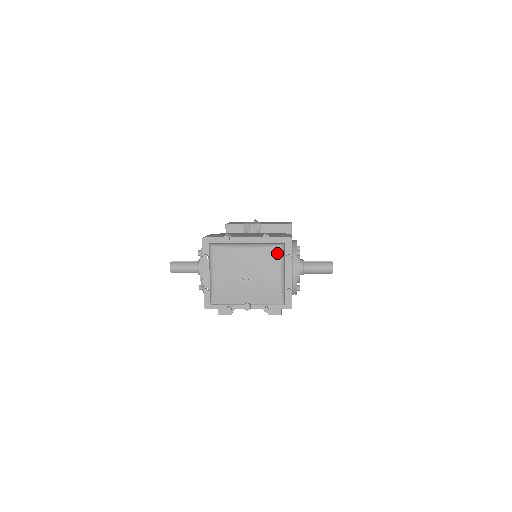
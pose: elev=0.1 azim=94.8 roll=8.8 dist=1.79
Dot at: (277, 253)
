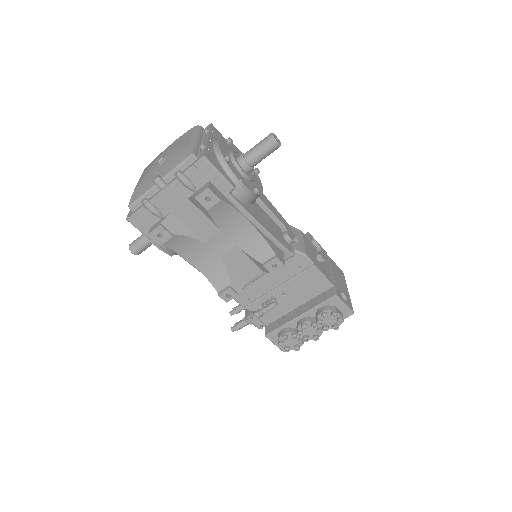
Dot at: (191, 131)
